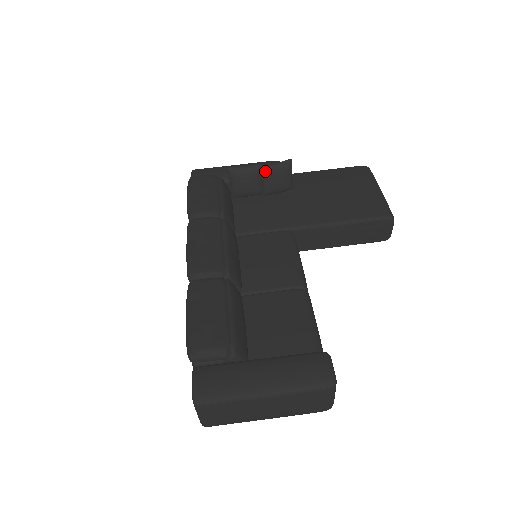
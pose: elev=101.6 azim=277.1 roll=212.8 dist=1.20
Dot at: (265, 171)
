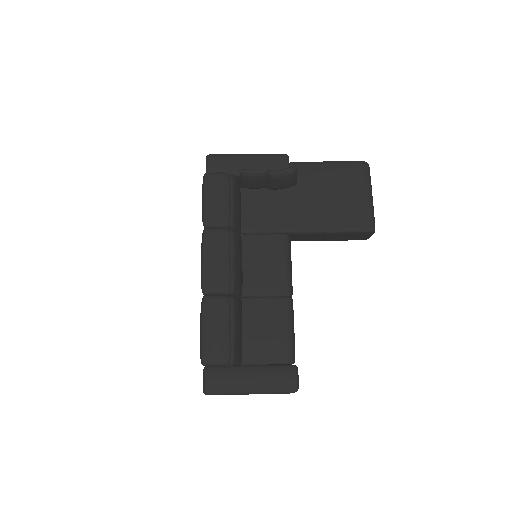
Dot at: (273, 177)
